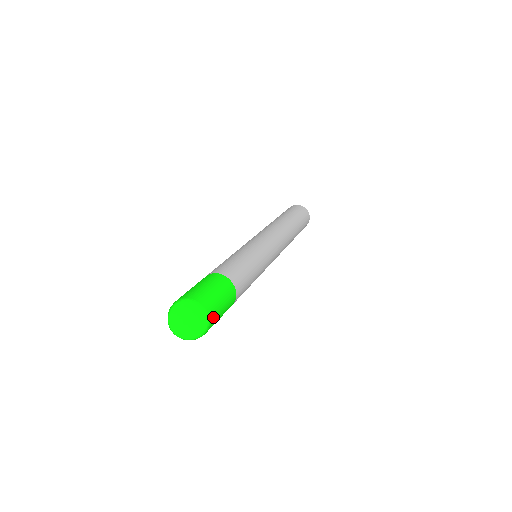
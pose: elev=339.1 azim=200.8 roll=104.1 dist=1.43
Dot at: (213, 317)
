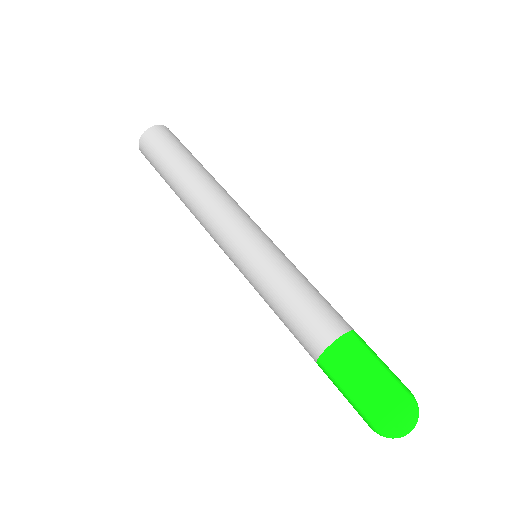
Dot at: (402, 384)
